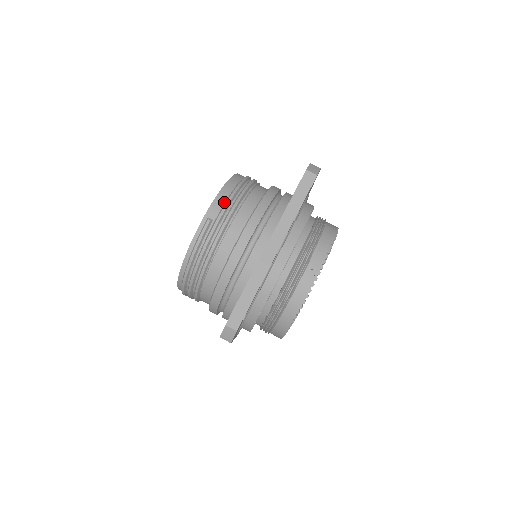
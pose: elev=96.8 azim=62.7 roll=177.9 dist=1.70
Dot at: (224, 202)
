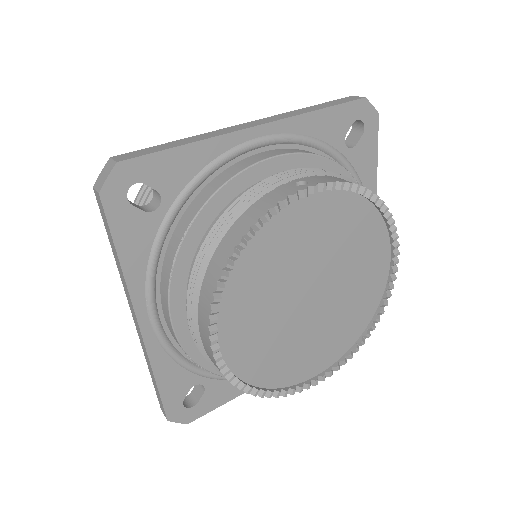
Dot at: occluded
